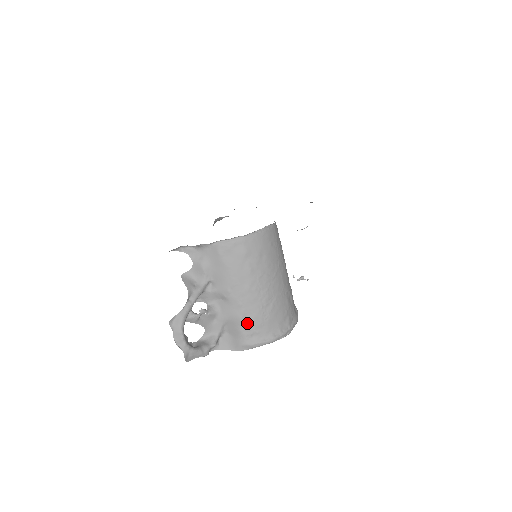
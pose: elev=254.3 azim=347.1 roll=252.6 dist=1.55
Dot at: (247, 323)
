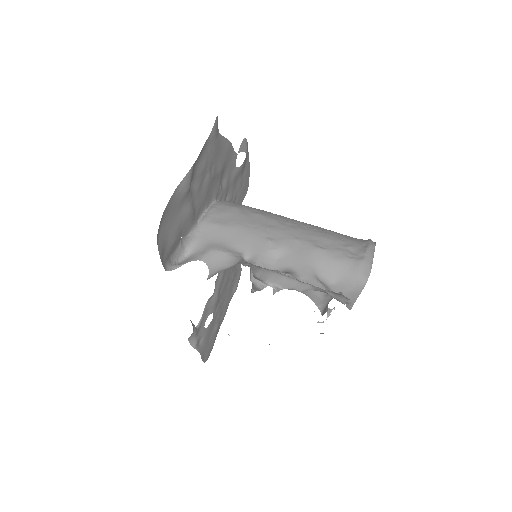
Dot at: (328, 247)
